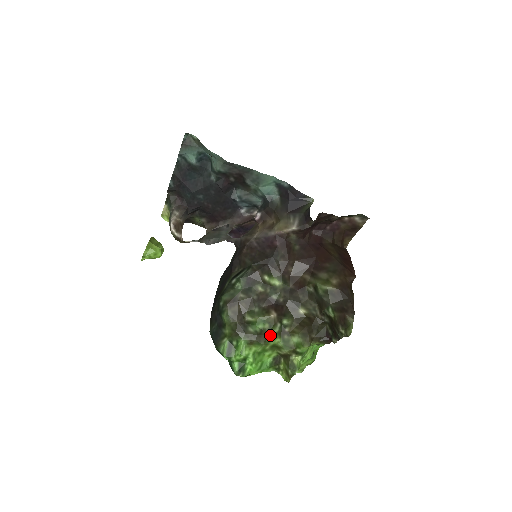
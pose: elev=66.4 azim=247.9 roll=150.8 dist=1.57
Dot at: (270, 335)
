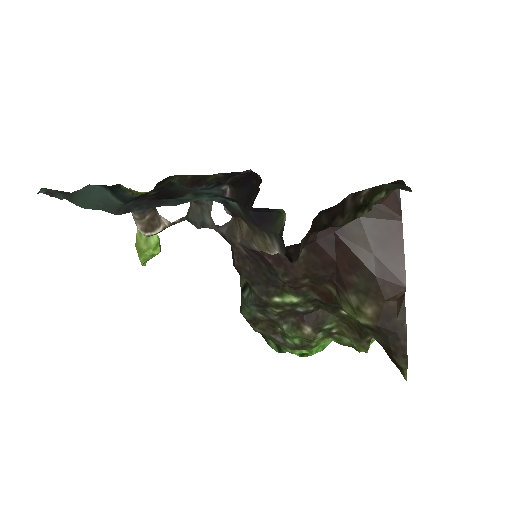
Dot at: (314, 342)
